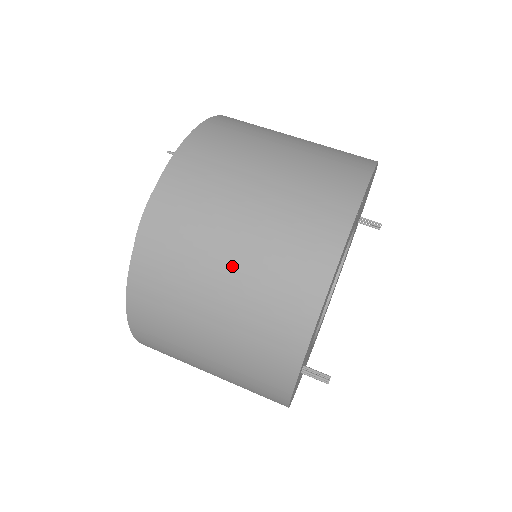
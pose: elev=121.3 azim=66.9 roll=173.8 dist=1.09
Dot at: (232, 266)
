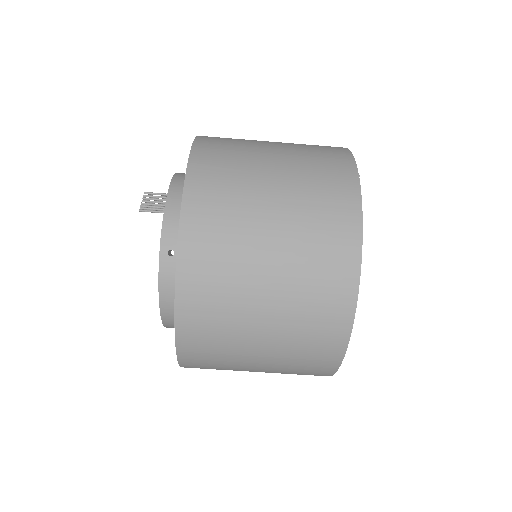
Dot at: (265, 350)
